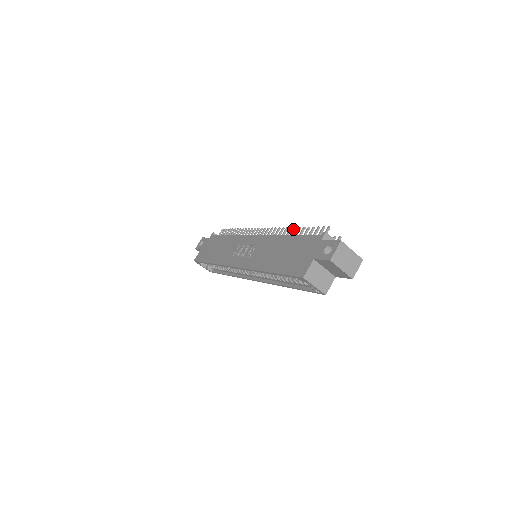
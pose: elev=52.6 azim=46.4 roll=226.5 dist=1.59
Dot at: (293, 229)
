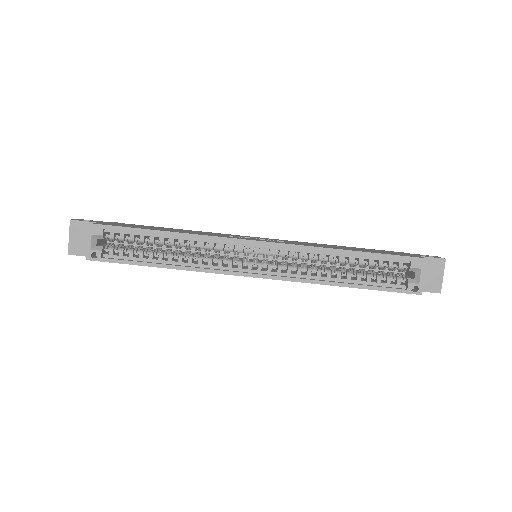
Dot at: occluded
